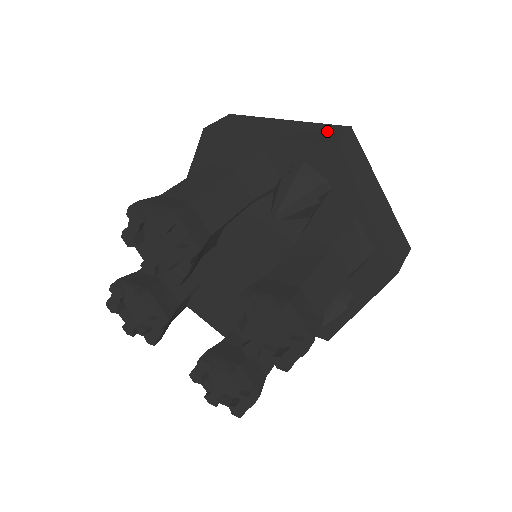
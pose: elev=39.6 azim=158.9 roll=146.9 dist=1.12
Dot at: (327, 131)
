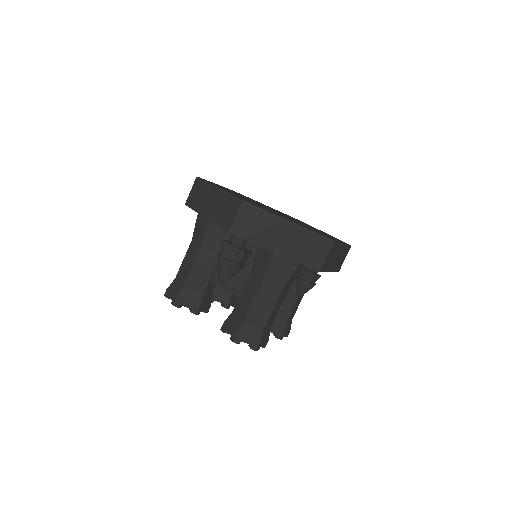
Dot at: (230, 210)
